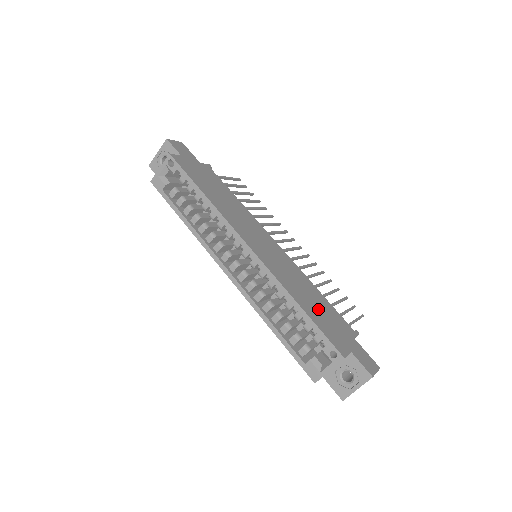
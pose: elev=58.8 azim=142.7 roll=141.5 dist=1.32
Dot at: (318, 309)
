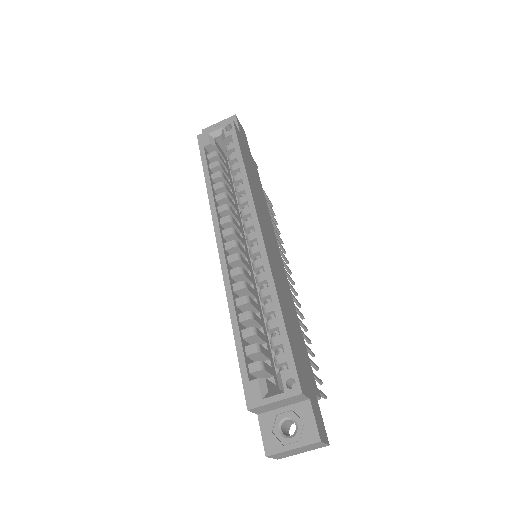
Dot at: (295, 335)
